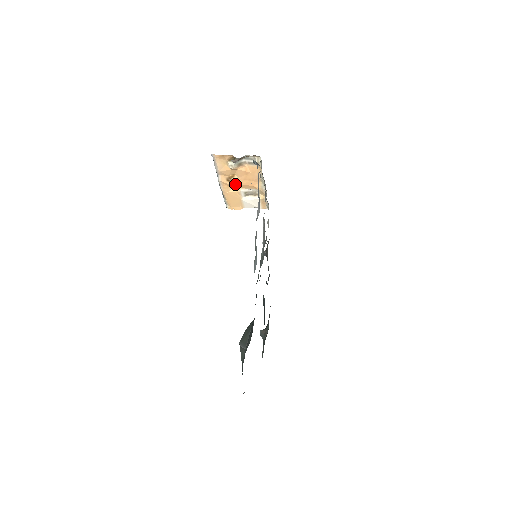
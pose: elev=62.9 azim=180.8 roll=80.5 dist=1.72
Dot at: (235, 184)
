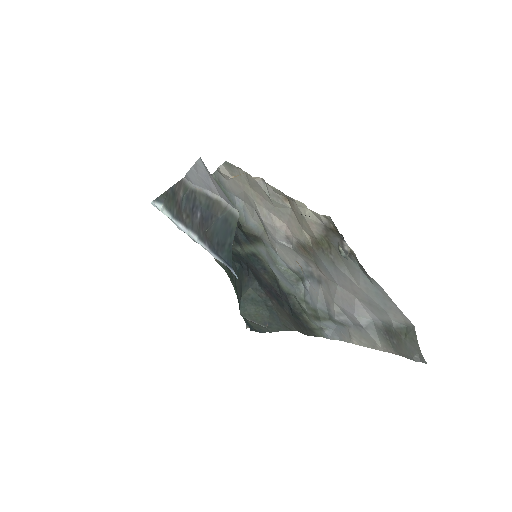
Dot at: occluded
